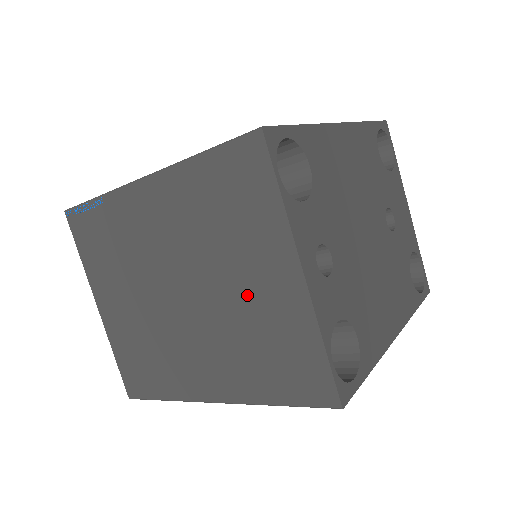
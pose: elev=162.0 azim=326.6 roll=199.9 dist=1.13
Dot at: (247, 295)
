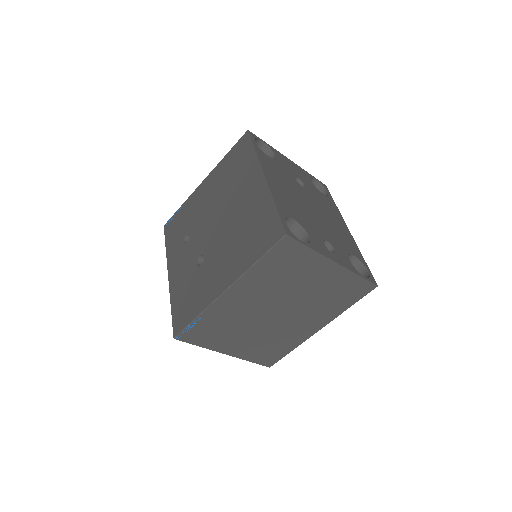
Dot at: (314, 288)
